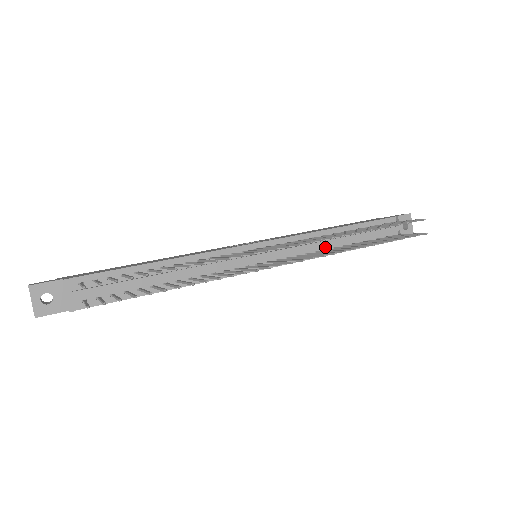
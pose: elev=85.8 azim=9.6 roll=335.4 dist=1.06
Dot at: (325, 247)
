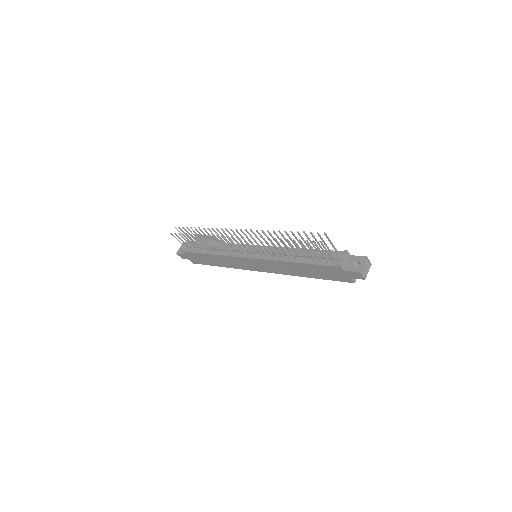
Dot at: (286, 257)
